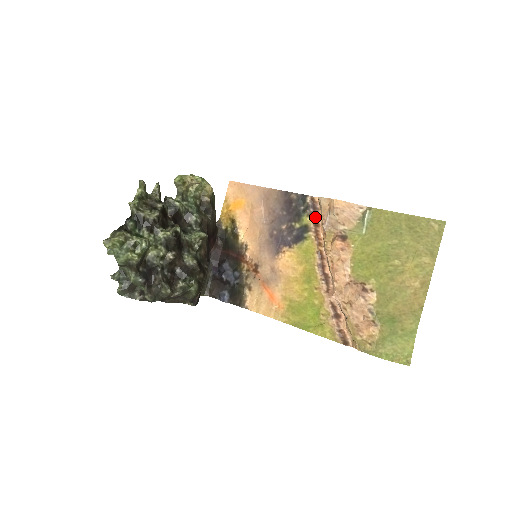
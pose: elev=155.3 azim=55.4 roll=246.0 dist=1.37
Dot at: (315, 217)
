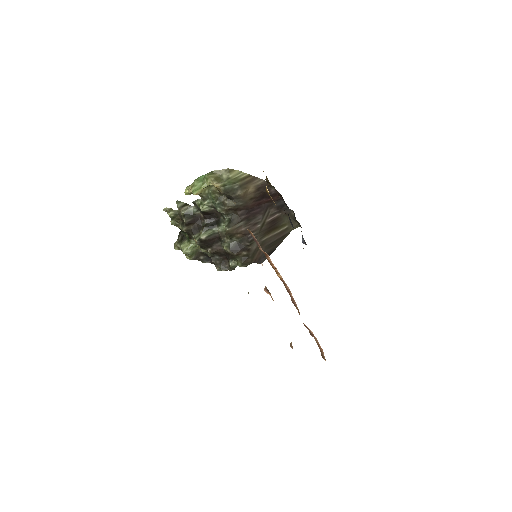
Dot at: (260, 248)
